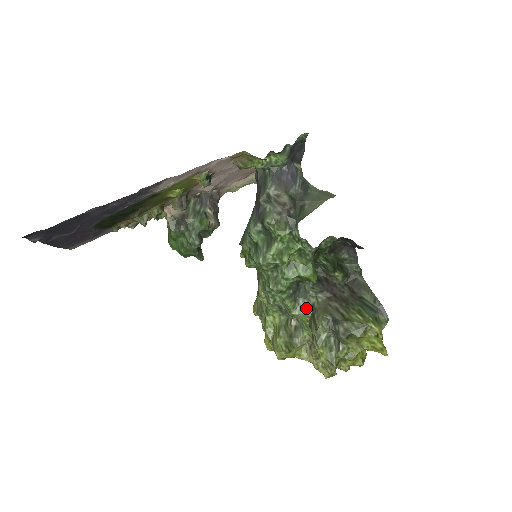
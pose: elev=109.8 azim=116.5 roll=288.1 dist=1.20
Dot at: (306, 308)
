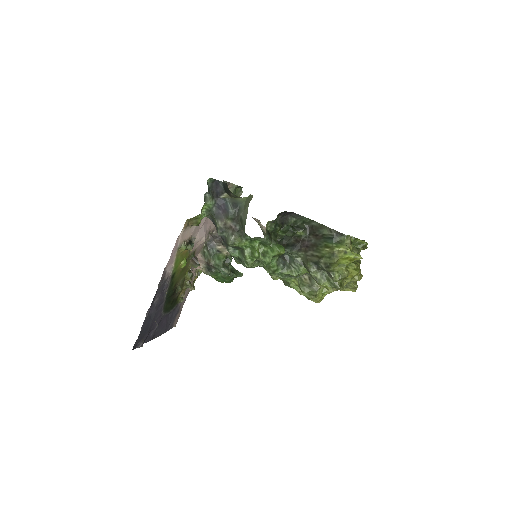
Dot at: (299, 267)
